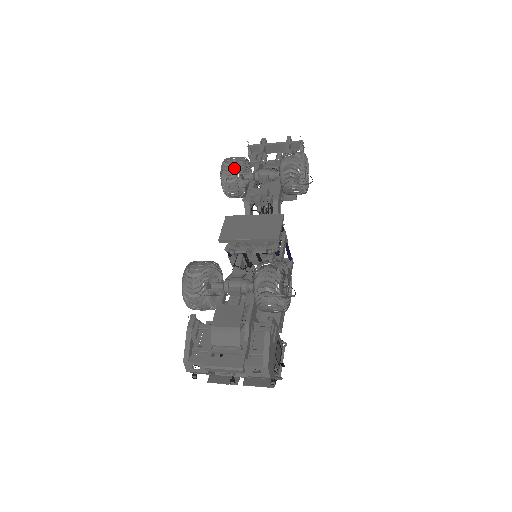
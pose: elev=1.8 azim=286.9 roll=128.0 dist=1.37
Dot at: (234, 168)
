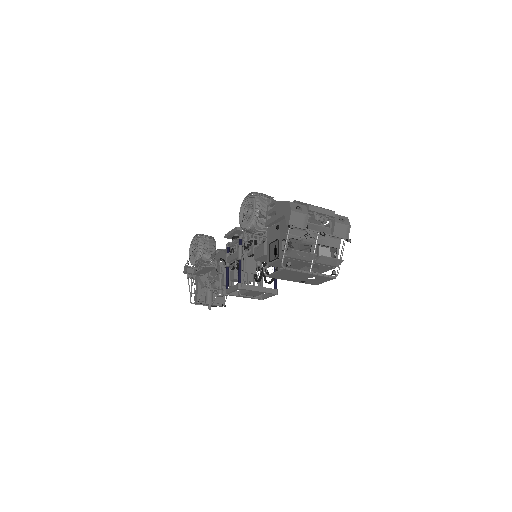
Dot at: occluded
